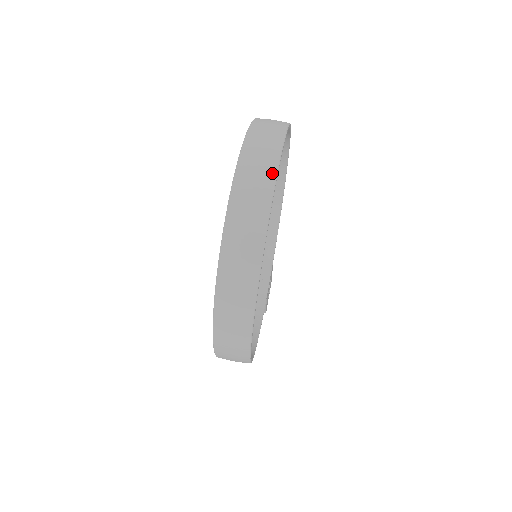
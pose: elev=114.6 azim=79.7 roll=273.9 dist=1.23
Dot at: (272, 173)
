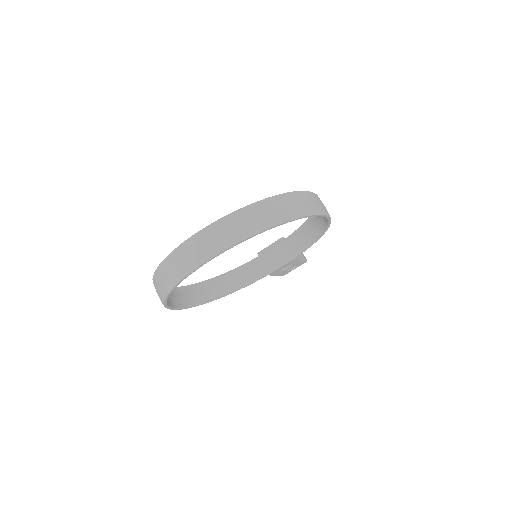
Dot at: (211, 254)
